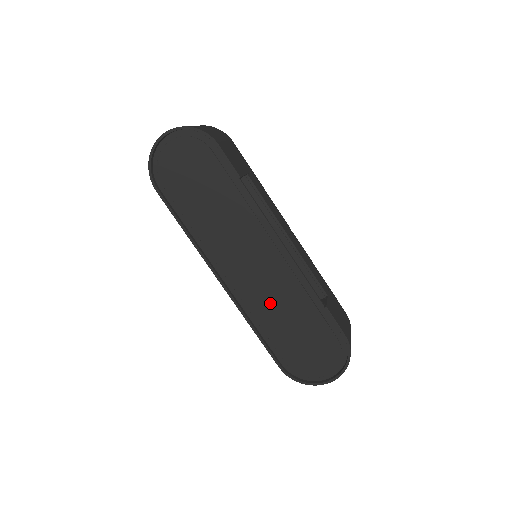
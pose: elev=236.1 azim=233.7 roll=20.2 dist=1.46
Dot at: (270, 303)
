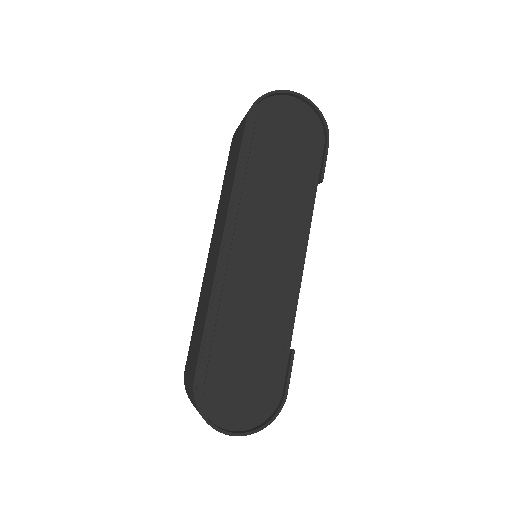
Dot at: (249, 303)
